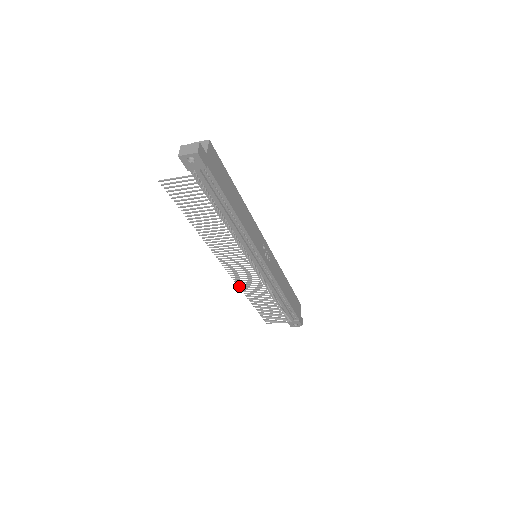
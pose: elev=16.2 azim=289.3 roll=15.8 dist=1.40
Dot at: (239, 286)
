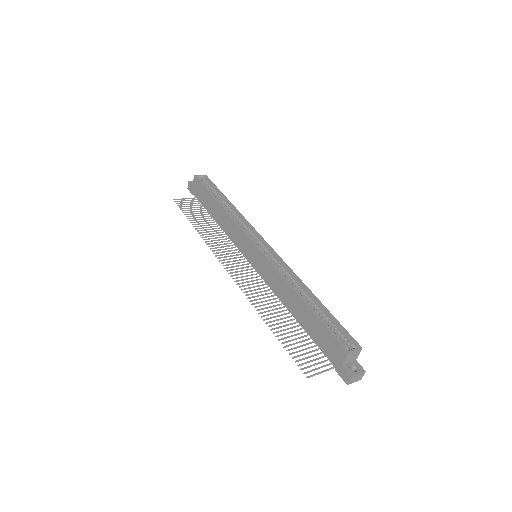
Dot at: occluded
